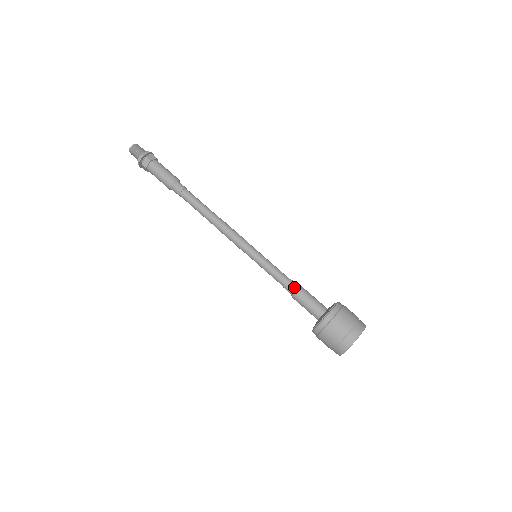
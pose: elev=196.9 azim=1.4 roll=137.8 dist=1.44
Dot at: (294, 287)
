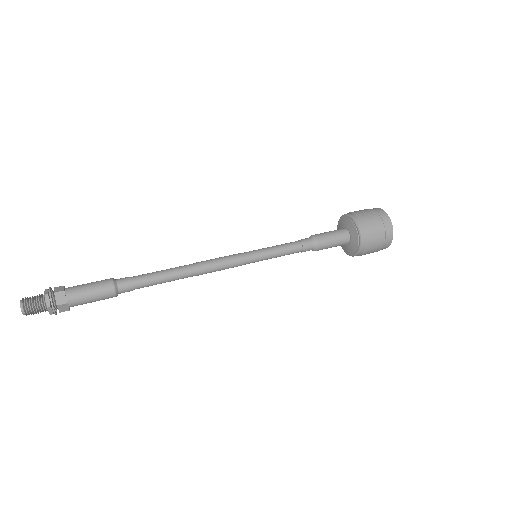
Dot at: (311, 246)
